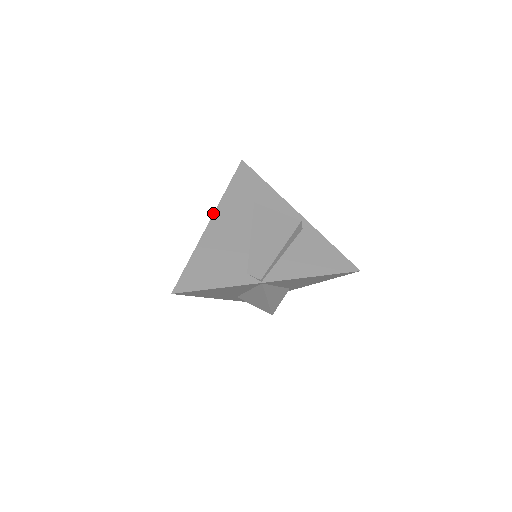
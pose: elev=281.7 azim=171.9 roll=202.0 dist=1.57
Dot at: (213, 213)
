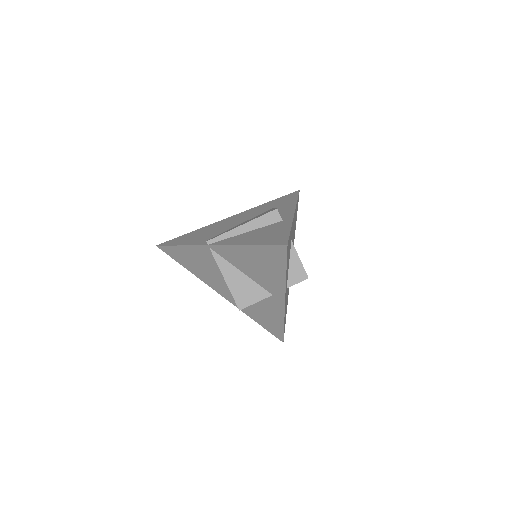
Dot at: (237, 214)
